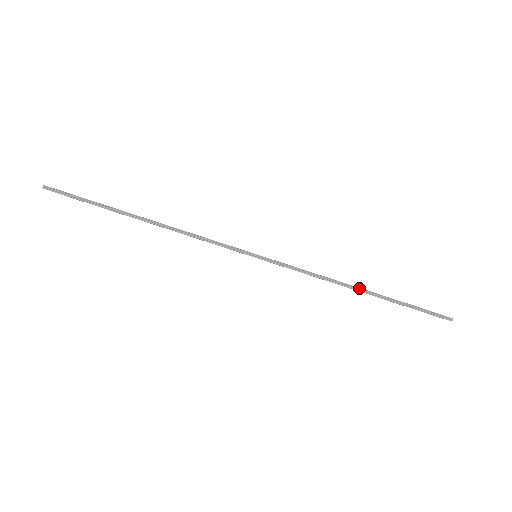
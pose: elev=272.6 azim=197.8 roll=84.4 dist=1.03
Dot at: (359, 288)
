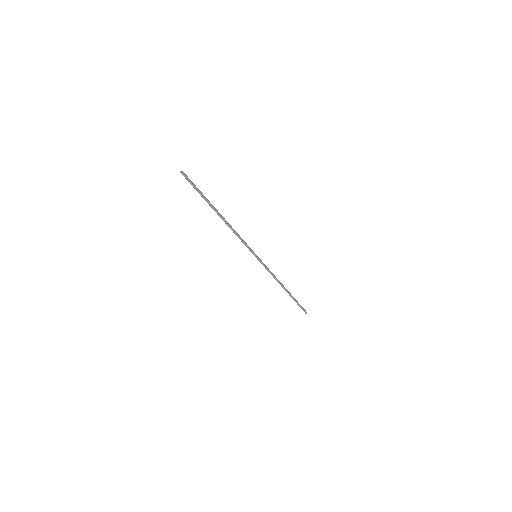
Dot at: (285, 288)
